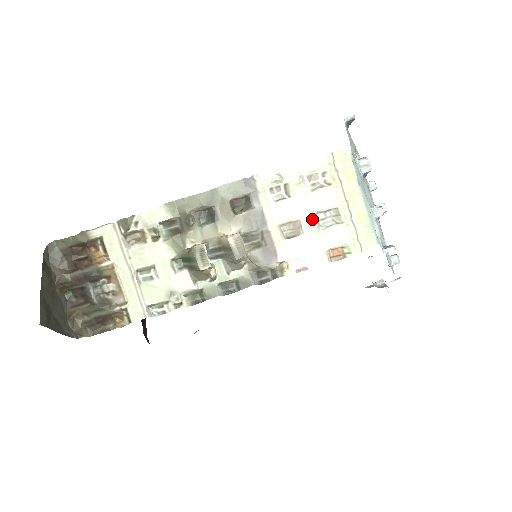
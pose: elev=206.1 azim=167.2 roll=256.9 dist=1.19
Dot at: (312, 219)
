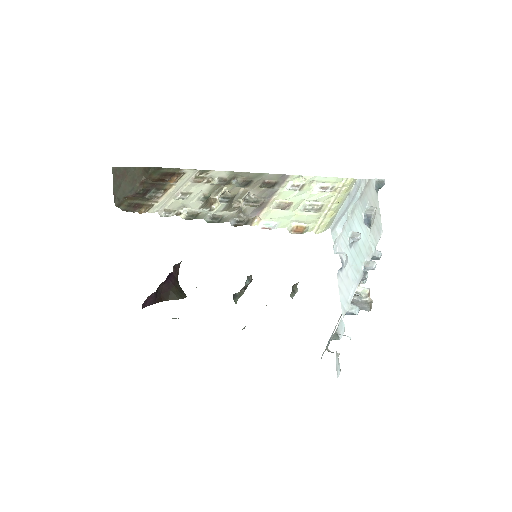
Dot at: (301, 203)
